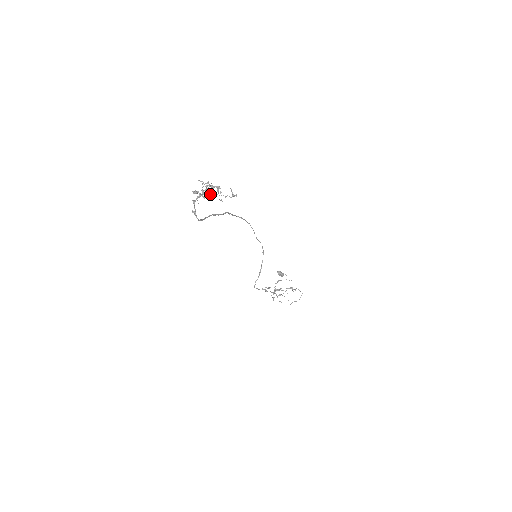
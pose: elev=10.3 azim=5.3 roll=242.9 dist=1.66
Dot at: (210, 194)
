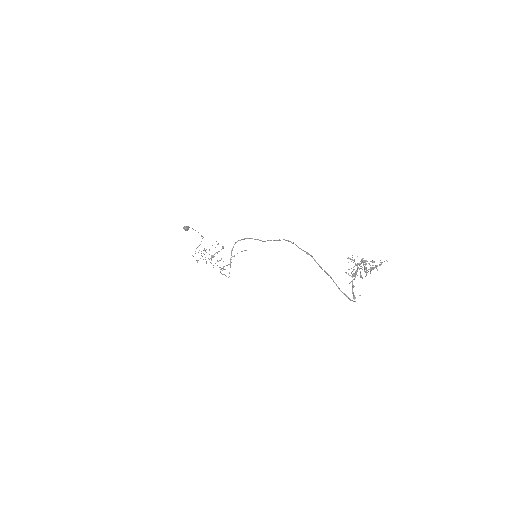
Dot at: (359, 269)
